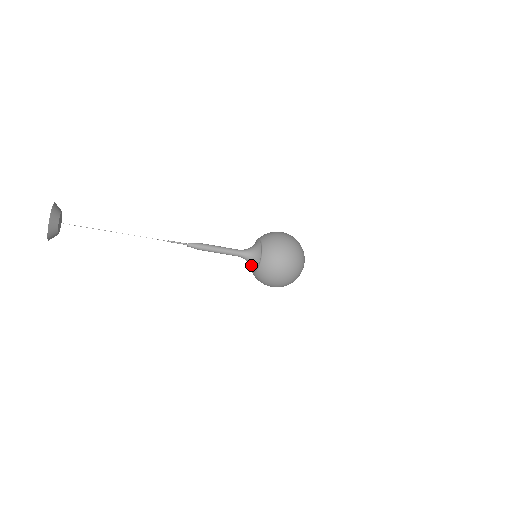
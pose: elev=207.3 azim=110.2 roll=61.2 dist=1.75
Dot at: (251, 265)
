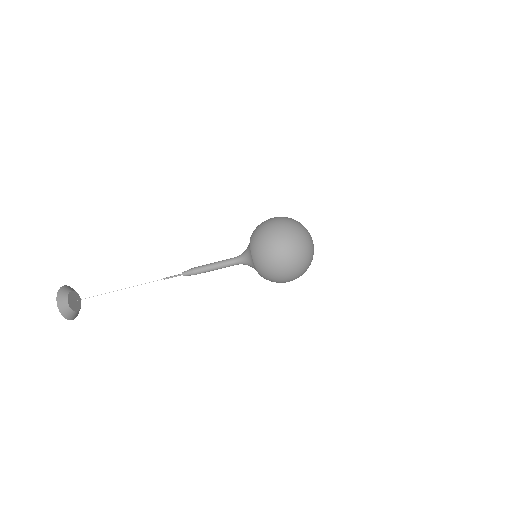
Dot at: (252, 267)
